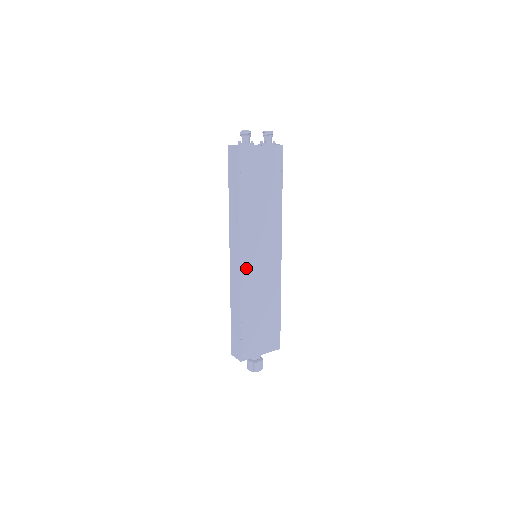
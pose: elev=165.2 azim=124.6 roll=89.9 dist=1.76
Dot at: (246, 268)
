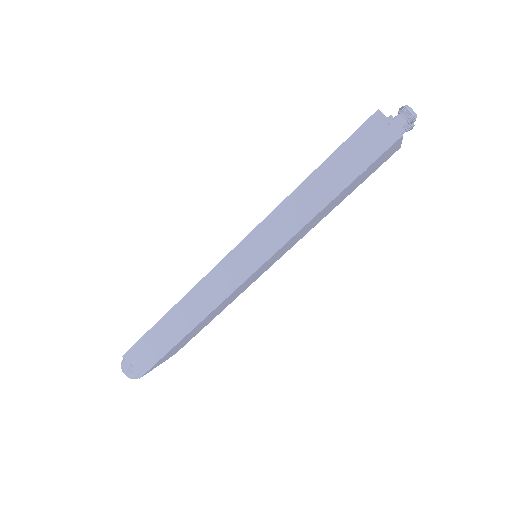
Dot at: (249, 279)
